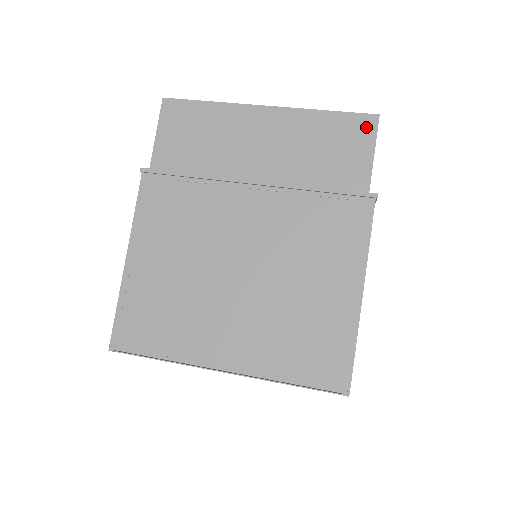
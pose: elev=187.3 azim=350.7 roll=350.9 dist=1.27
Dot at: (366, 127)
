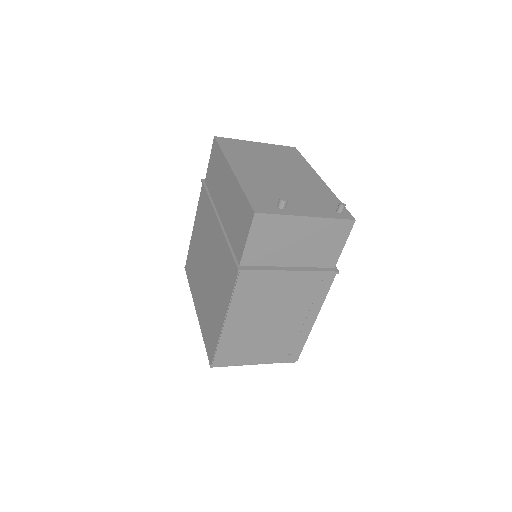
Dot at: (249, 217)
